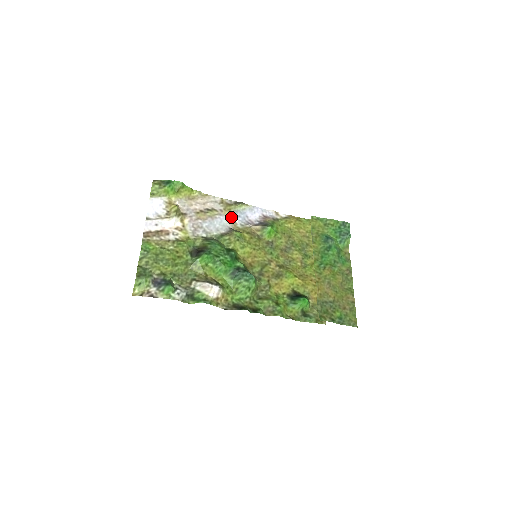
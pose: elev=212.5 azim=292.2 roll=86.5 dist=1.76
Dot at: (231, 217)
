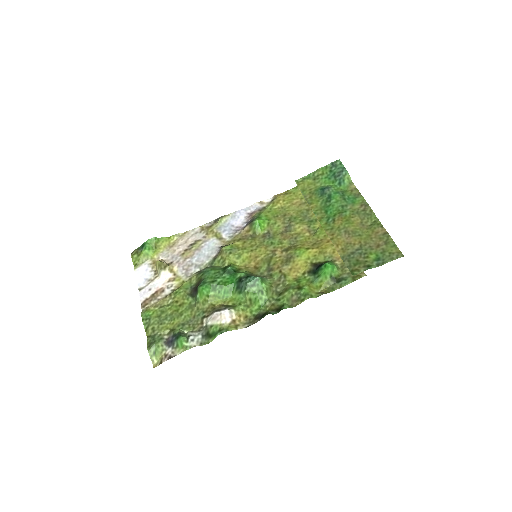
Dot at: (216, 237)
